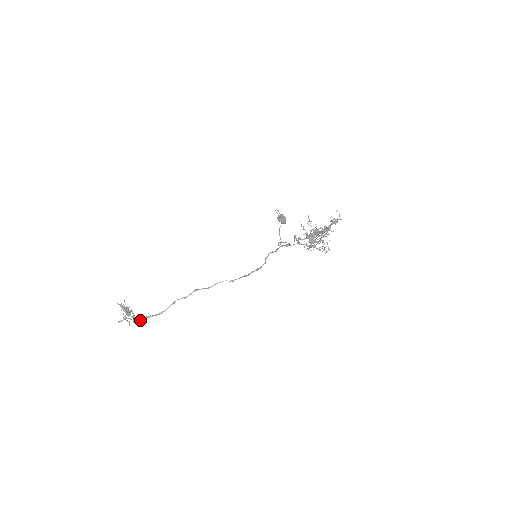
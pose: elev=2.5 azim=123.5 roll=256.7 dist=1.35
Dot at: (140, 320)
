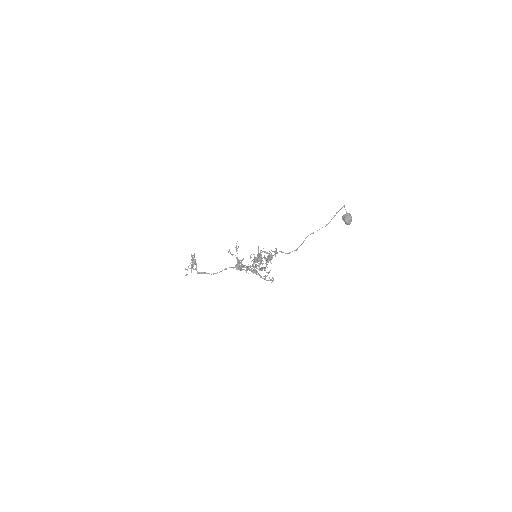
Dot at: (199, 273)
